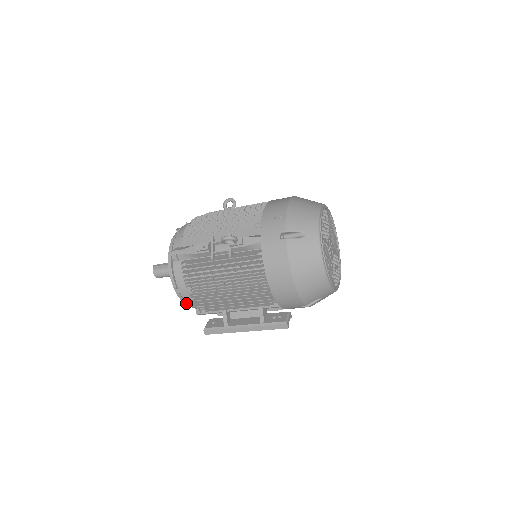
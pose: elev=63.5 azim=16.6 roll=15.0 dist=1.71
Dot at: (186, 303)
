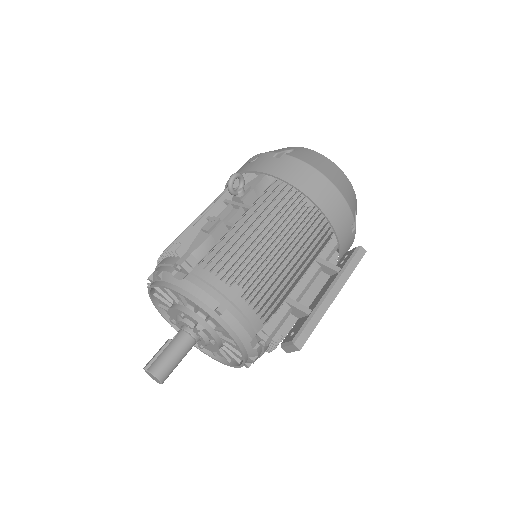
Dot at: (238, 343)
